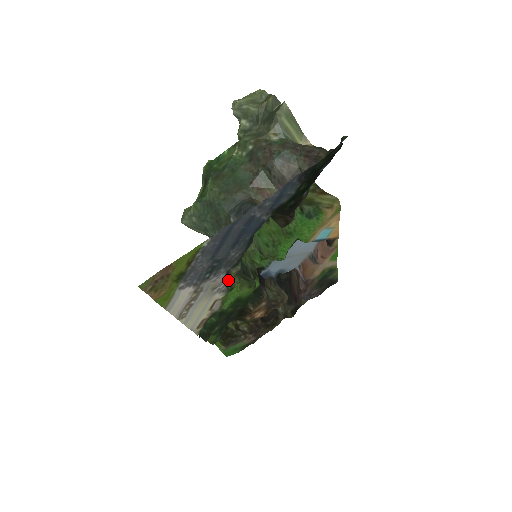
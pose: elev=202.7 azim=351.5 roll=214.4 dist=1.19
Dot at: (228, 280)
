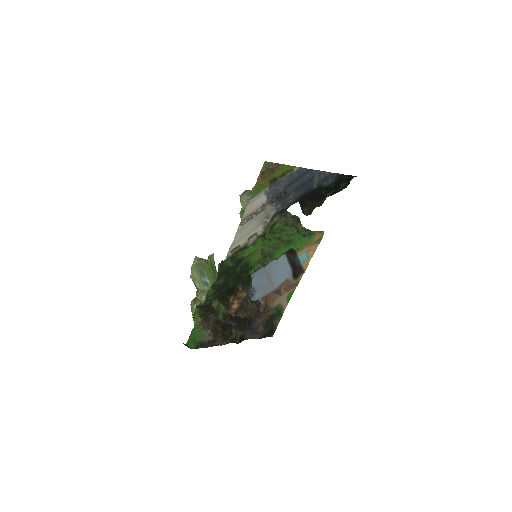
Dot at: (269, 224)
